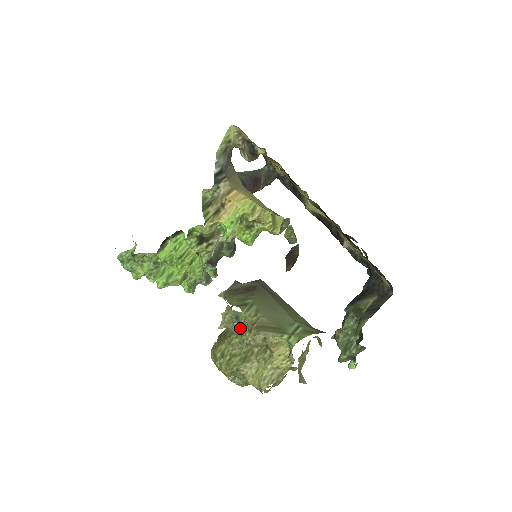
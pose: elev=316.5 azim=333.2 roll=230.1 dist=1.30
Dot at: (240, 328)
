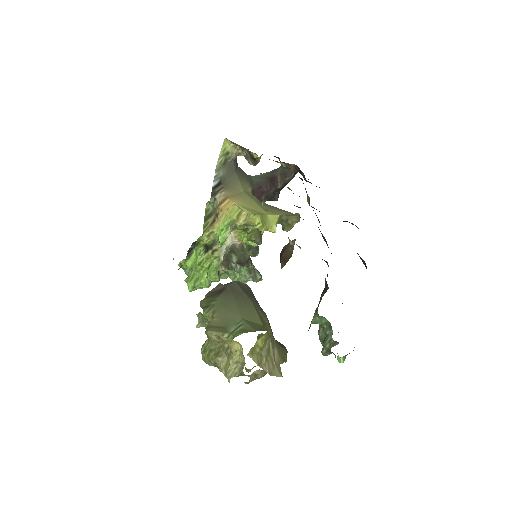
Dot at: occluded
